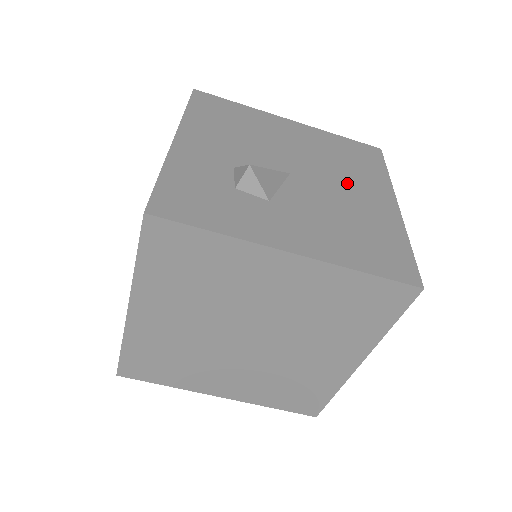
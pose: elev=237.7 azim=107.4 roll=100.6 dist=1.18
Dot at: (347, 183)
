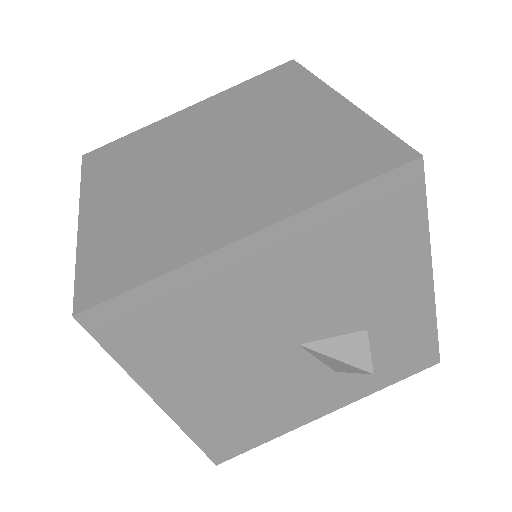
Dot at: occluded
